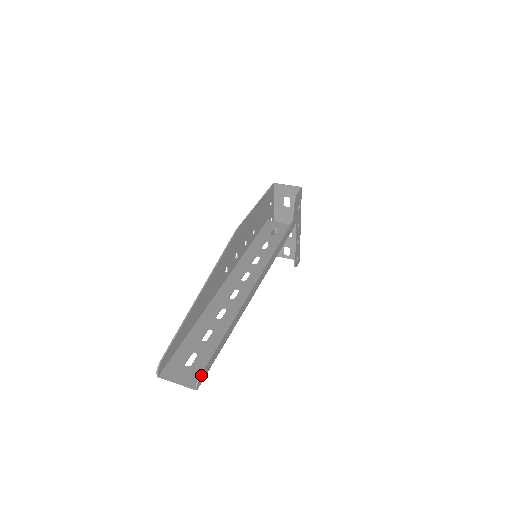
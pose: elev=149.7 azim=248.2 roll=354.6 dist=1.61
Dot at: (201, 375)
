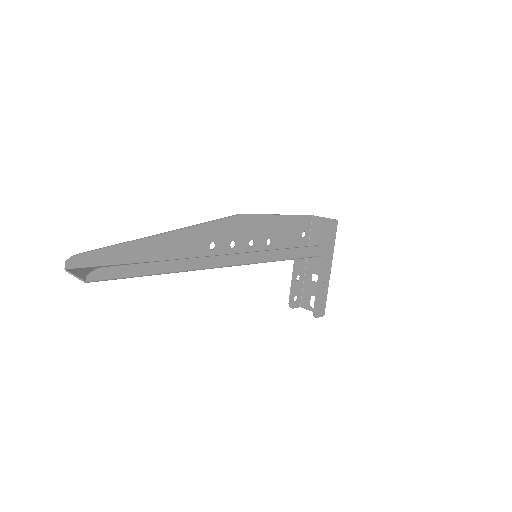
Dot at: (99, 269)
